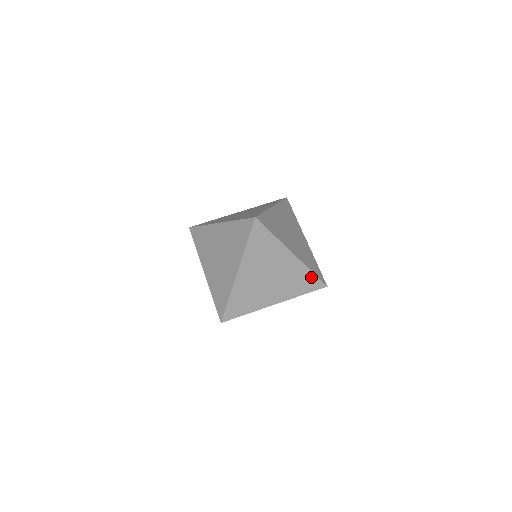
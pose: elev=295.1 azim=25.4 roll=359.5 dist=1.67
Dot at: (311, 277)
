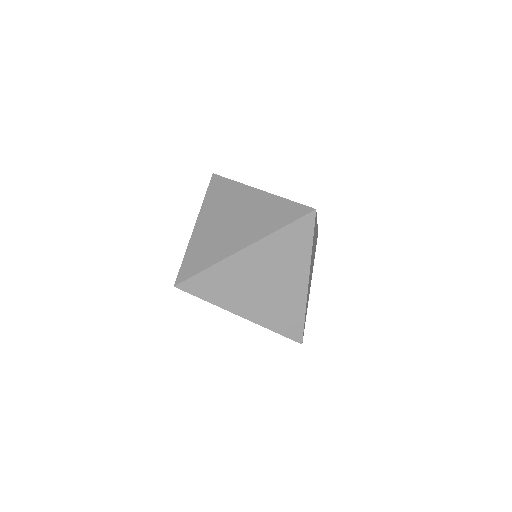
Dot at: (290, 230)
